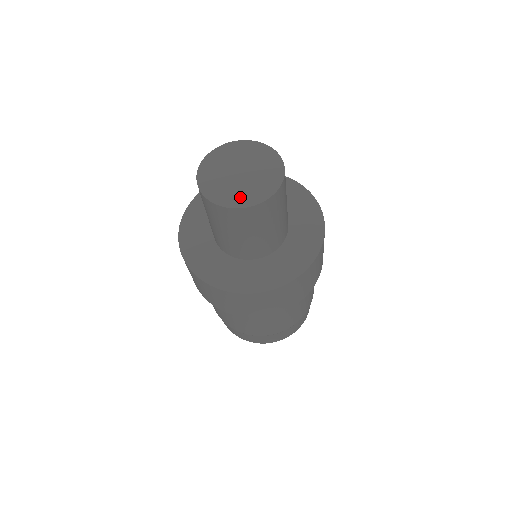
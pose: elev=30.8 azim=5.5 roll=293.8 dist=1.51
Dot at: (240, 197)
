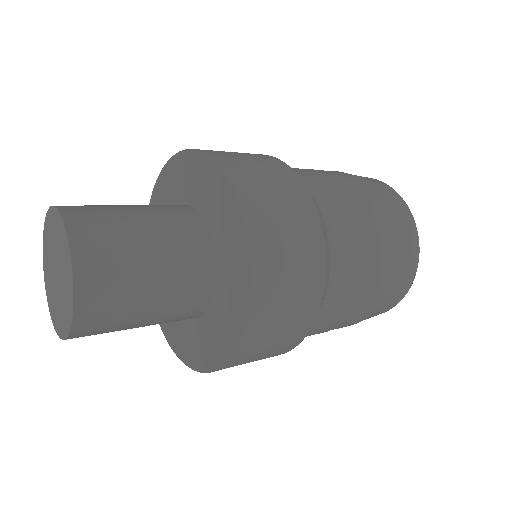
Dot at: (63, 318)
